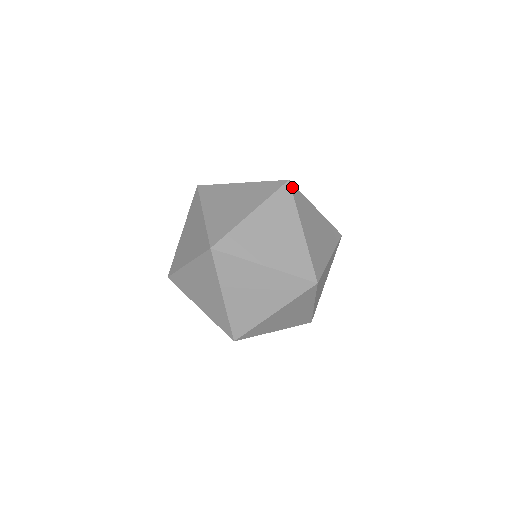
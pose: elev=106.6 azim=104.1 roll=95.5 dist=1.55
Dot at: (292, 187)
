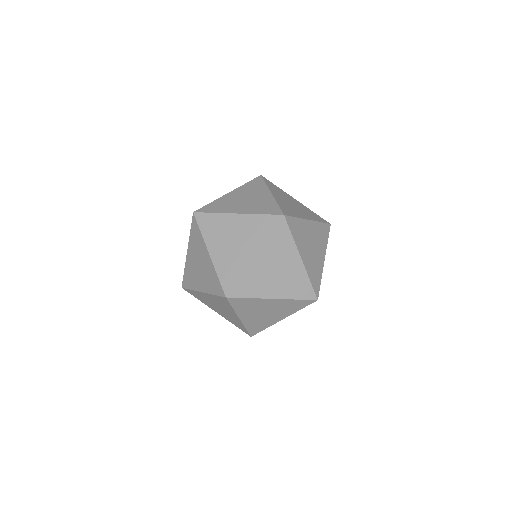
Dot at: (287, 220)
